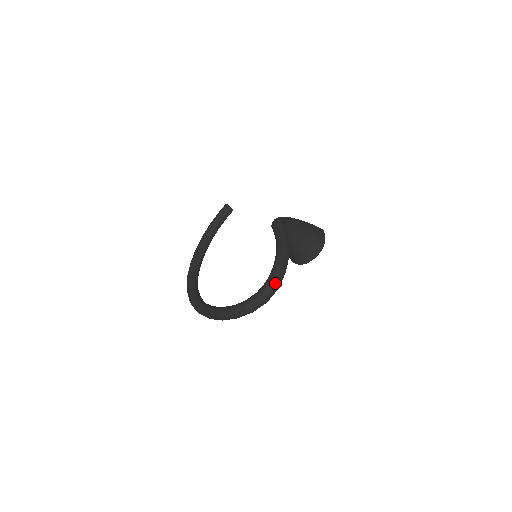
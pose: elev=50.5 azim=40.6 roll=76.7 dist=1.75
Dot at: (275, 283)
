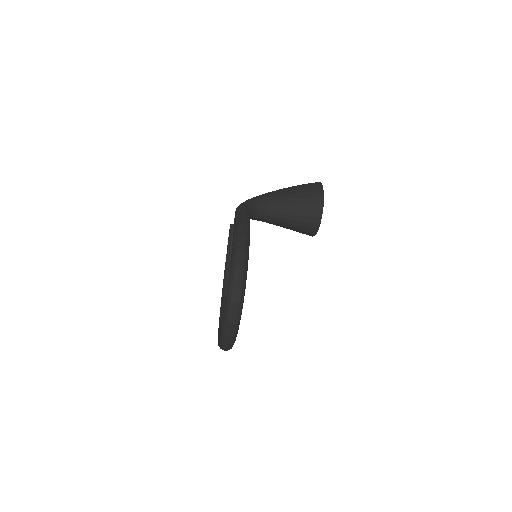
Dot at: (236, 274)
